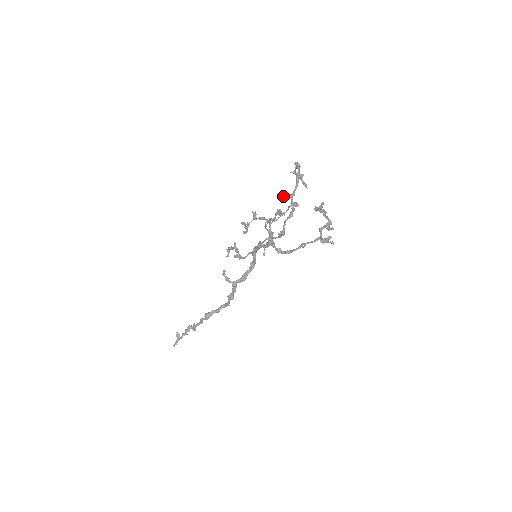
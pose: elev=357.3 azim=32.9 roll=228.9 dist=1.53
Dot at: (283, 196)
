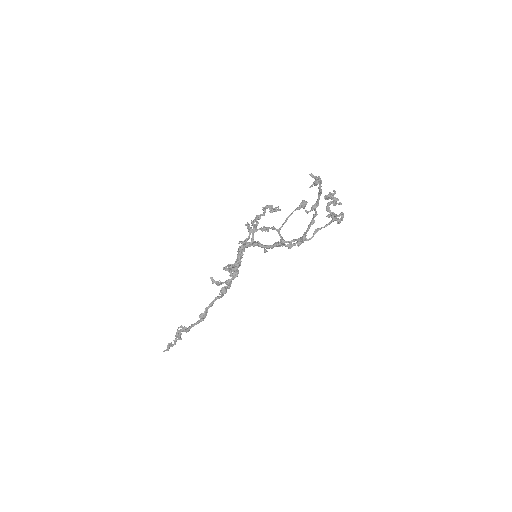
Dot at: (307, 213)
